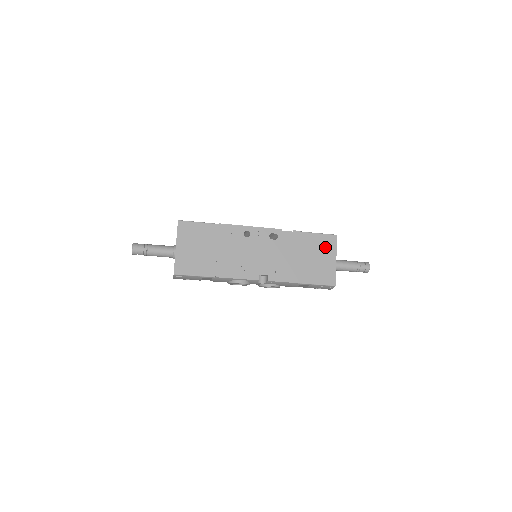
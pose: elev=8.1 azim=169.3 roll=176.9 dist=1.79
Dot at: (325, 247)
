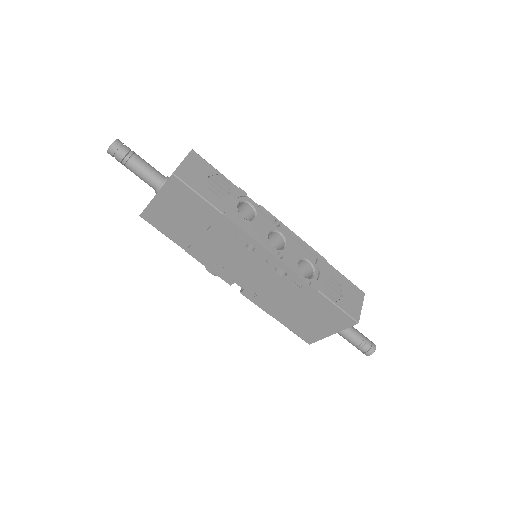
Dot at: (332, 320)
